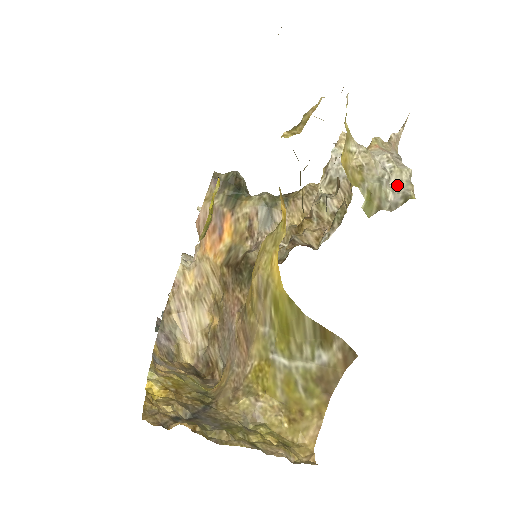
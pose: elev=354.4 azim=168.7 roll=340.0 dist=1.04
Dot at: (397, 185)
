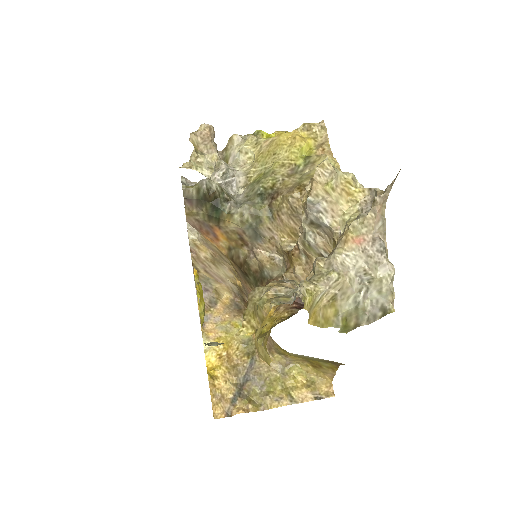
Dot at: (376, 295)
